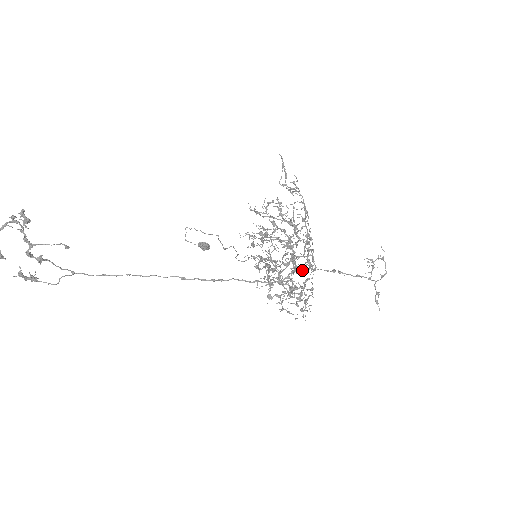
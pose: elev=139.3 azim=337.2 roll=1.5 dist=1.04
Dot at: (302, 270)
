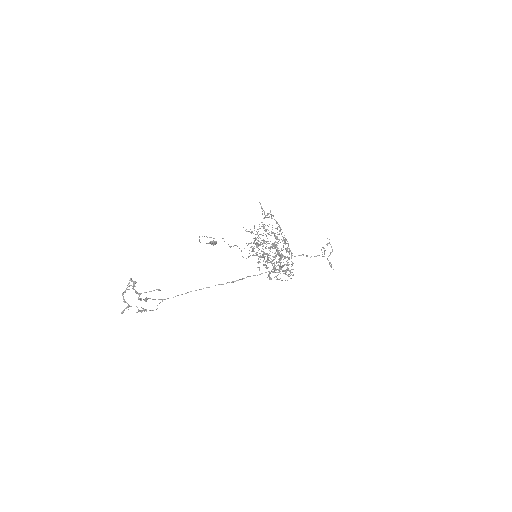
Dot at: occluded
